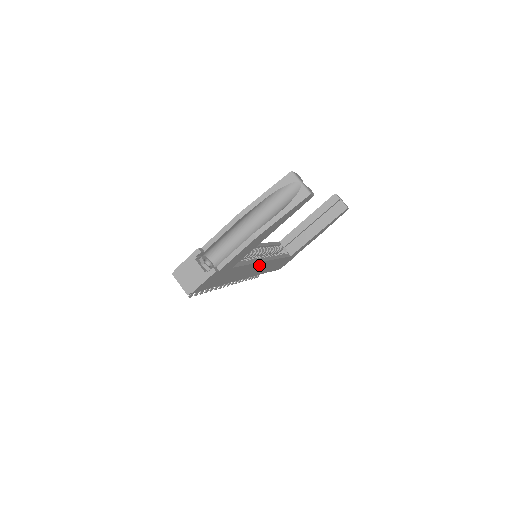
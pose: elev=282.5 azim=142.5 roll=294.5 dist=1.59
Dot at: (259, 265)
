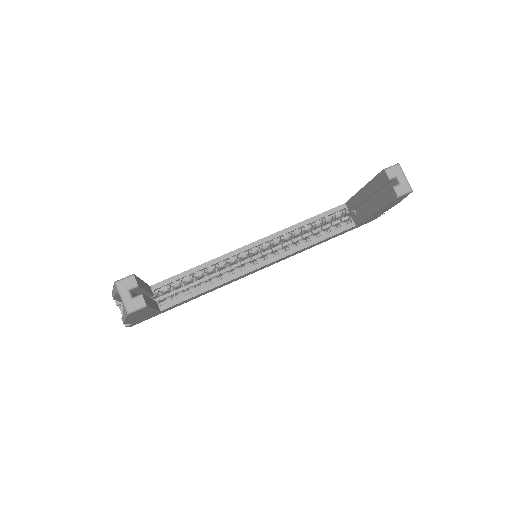
Dot at: (250, 272)
